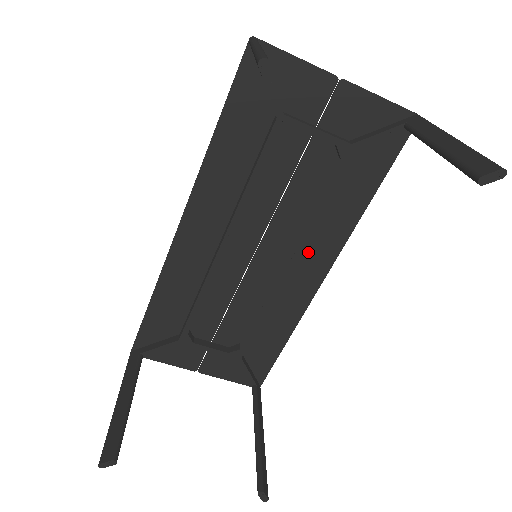
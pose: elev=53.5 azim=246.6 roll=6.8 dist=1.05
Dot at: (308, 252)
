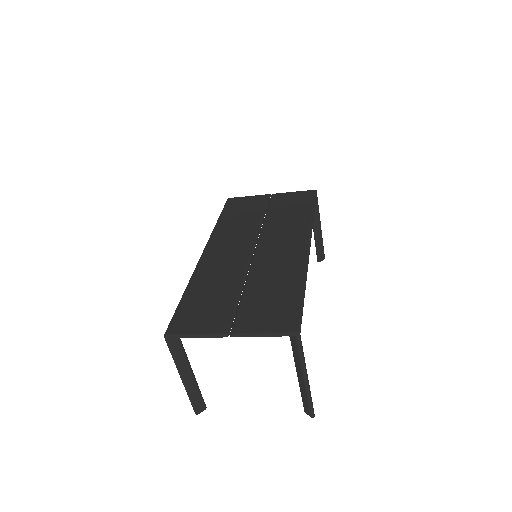
Dot at: (287, 255)
